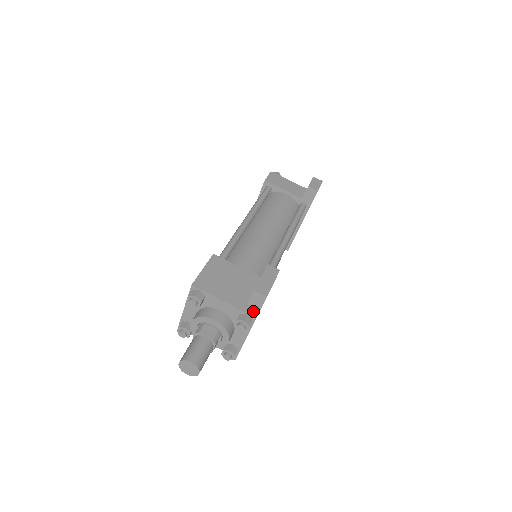
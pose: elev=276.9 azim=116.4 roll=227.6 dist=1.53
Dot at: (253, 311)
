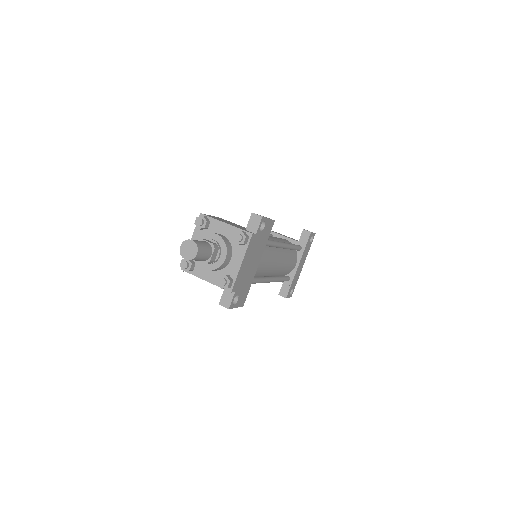
Dot at: (250, 232)
